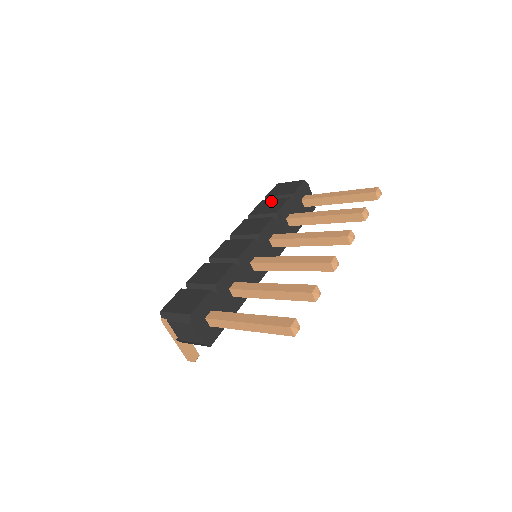
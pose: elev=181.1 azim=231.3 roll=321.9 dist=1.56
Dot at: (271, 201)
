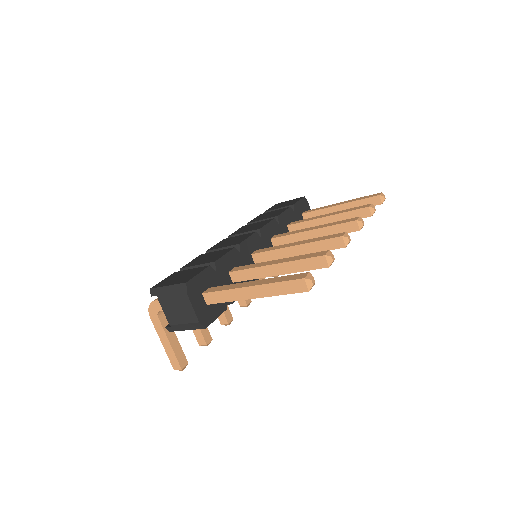
Dot at: (271, 212)
